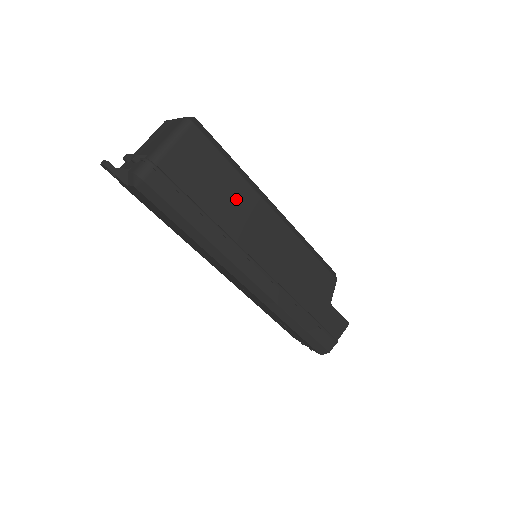
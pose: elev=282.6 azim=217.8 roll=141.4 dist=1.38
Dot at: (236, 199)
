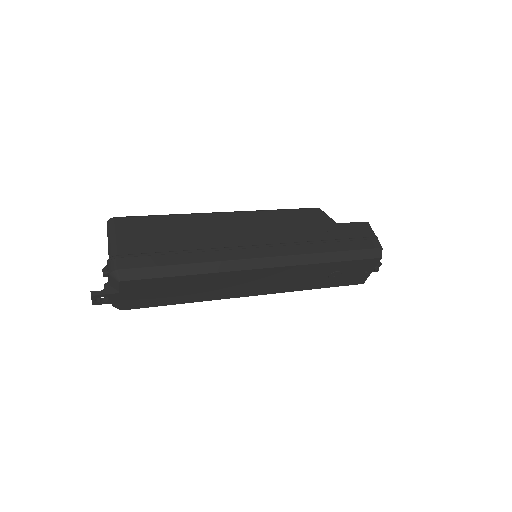
Dot at: (190, 228)
